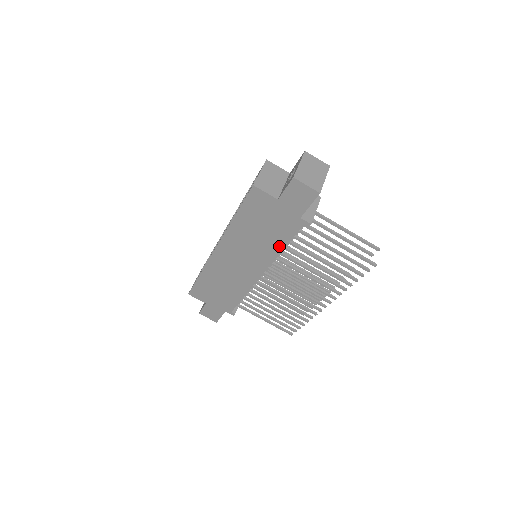
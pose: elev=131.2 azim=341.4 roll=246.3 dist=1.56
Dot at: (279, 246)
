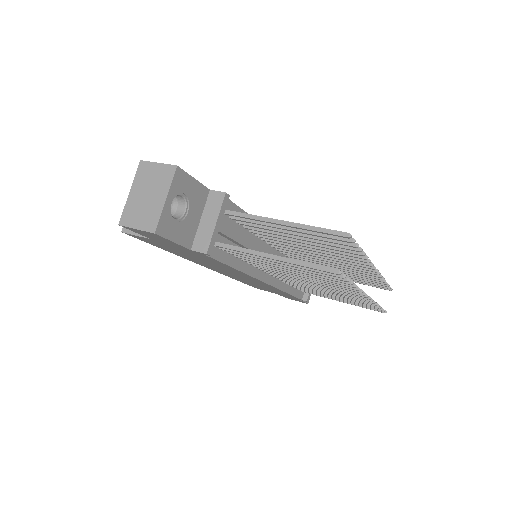
Dot at: (228, 267)
